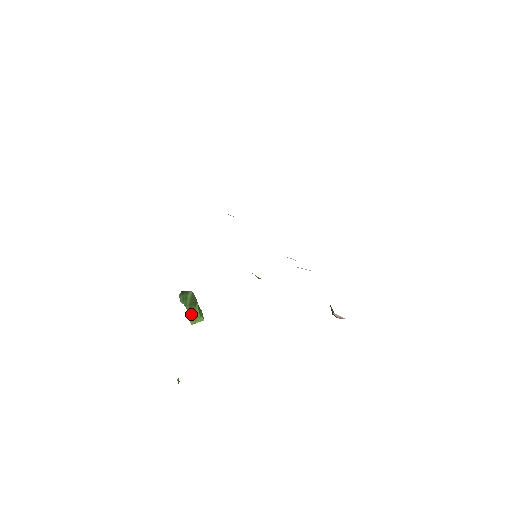
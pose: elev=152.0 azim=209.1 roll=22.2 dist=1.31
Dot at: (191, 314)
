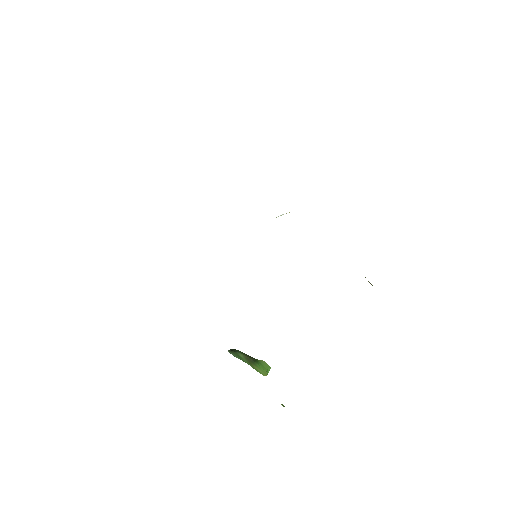
Dot at: (256, 369)
